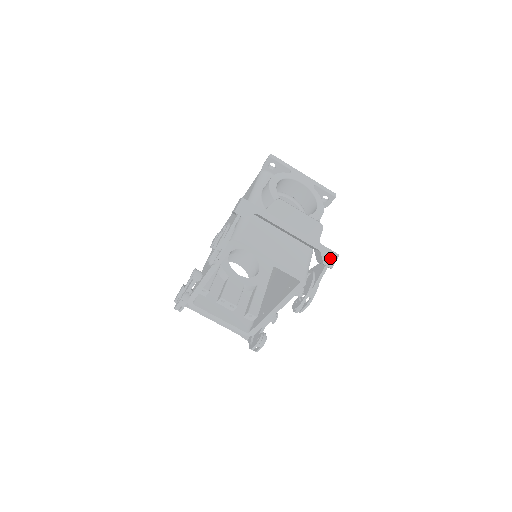
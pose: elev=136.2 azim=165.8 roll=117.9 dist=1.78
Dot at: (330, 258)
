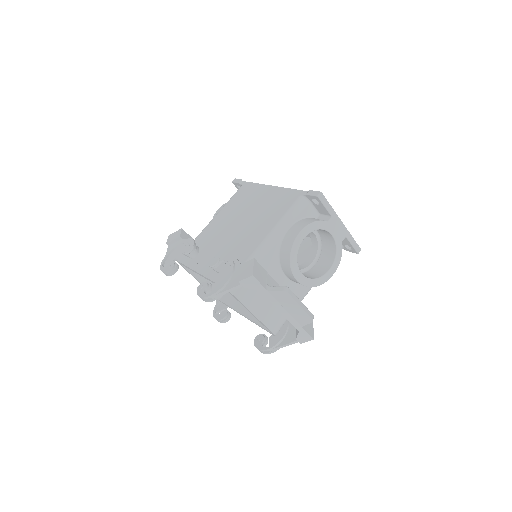
Dot at: (304, 338)
